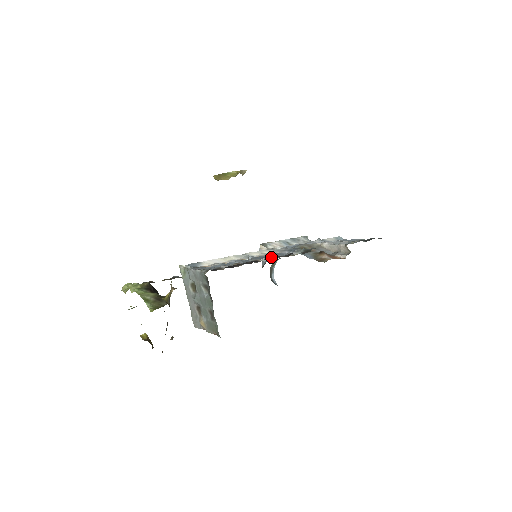
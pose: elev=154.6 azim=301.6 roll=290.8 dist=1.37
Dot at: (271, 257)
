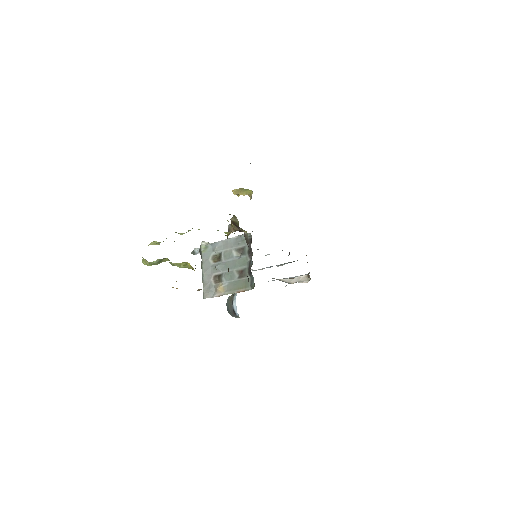
Dot at: occluded
